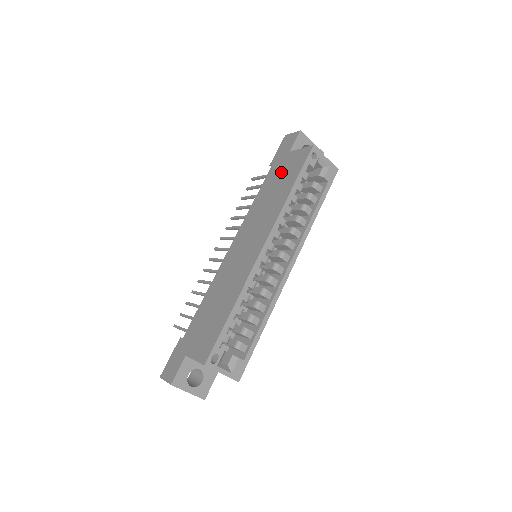
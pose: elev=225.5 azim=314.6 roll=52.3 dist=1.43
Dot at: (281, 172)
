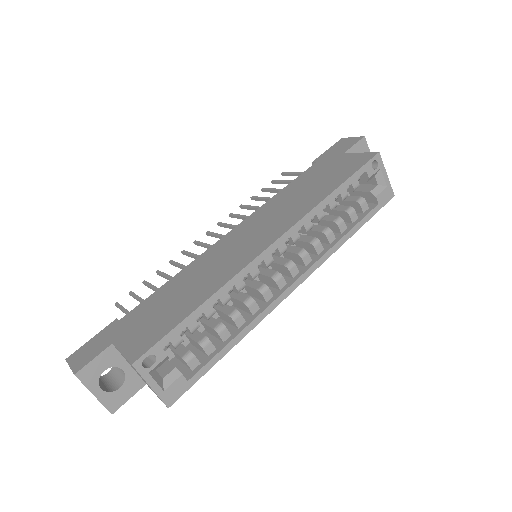
Dot at: (326, 171)
